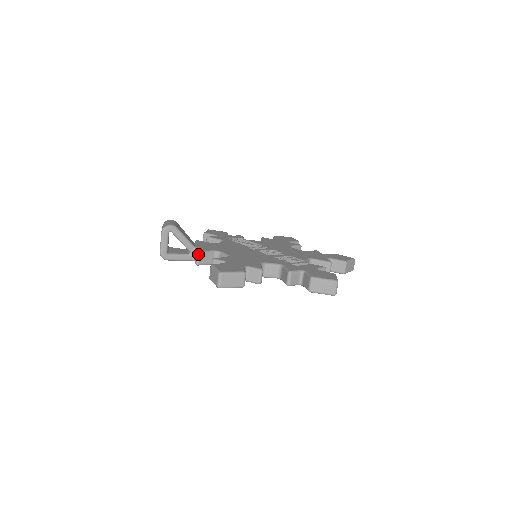
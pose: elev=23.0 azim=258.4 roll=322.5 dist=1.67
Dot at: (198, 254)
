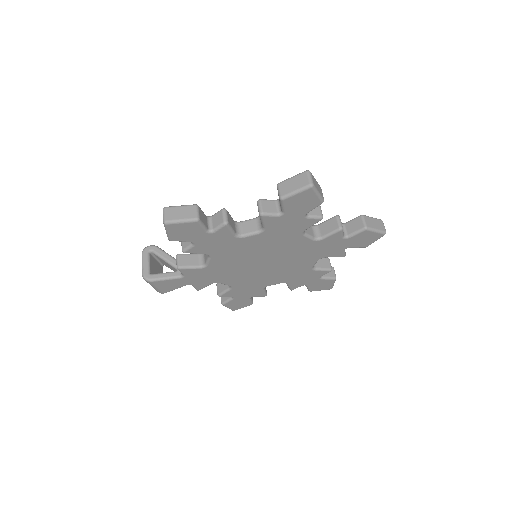
Dot at: (177, 256)
